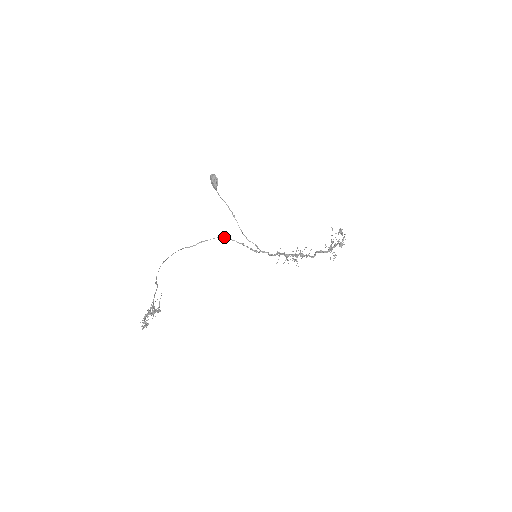
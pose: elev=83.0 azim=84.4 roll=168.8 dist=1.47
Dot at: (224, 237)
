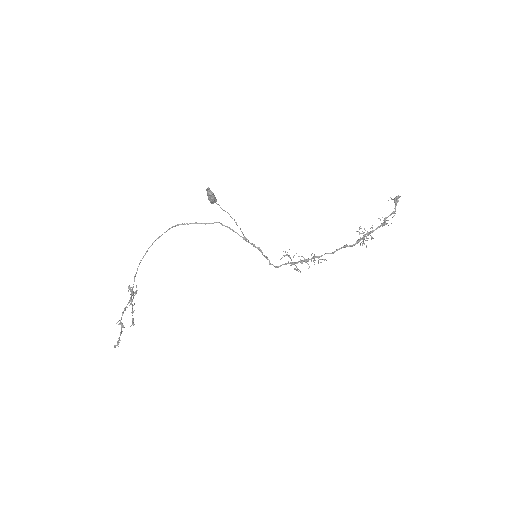
Dot at: (224, 225)
